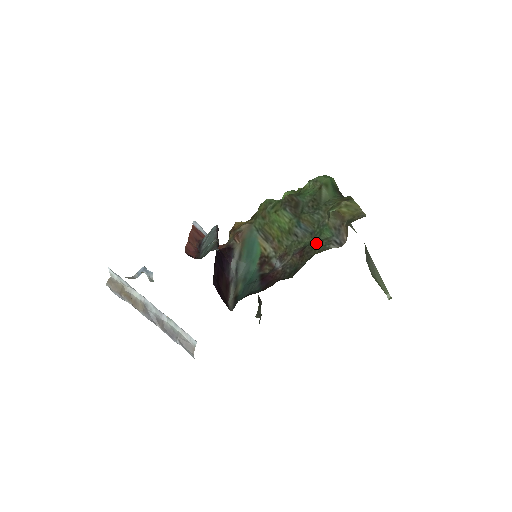
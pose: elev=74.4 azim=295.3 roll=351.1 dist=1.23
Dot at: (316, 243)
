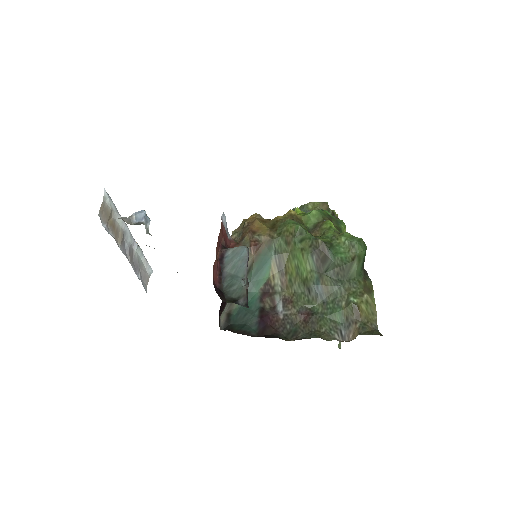
Dot at: (324, 319)
